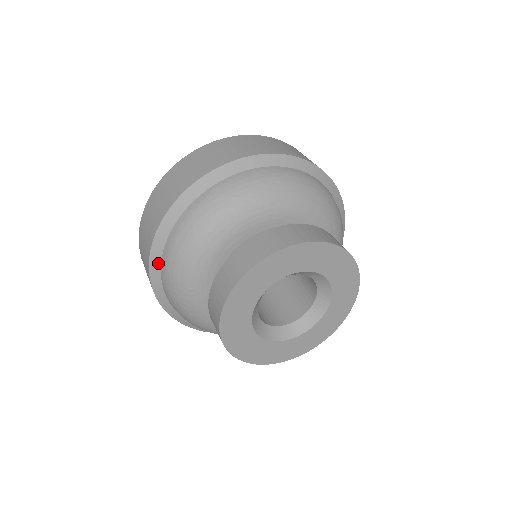
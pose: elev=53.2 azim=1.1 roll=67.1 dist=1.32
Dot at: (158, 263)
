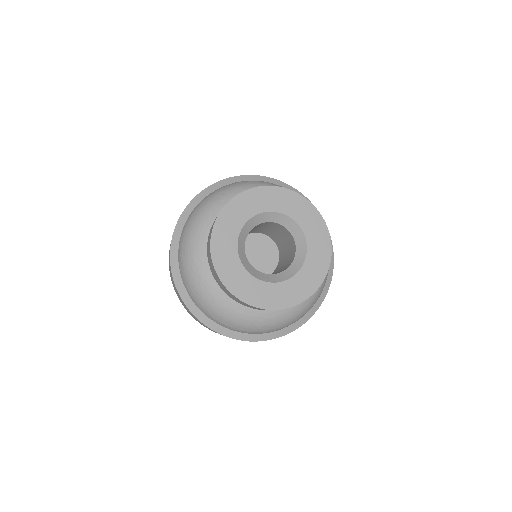
Dot at: (176, 256)
